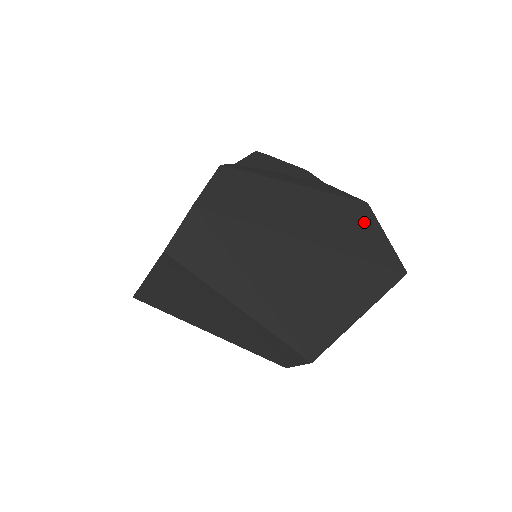
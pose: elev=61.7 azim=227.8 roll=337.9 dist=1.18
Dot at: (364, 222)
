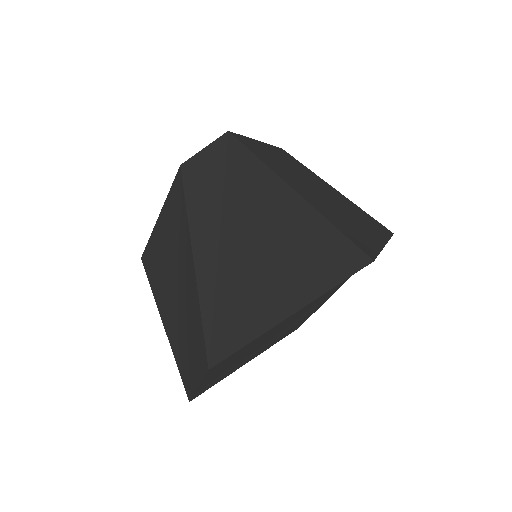
Dot at: (371, 229)
